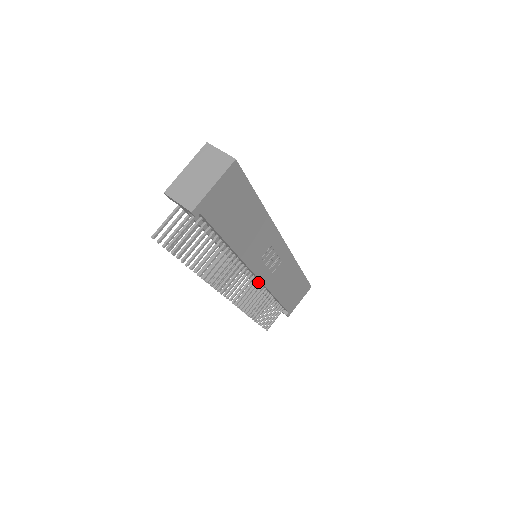
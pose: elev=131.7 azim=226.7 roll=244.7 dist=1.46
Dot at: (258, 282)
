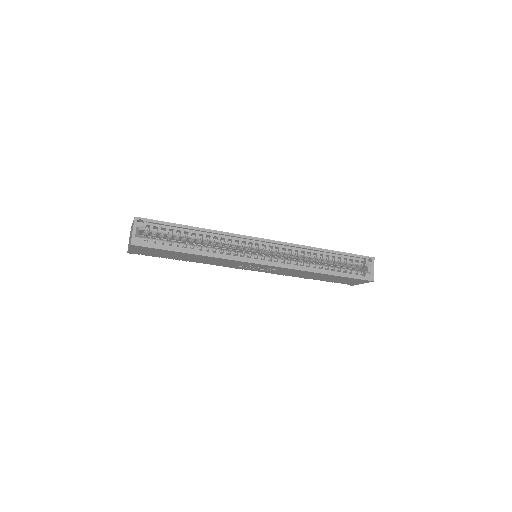
Dot at: occluded
